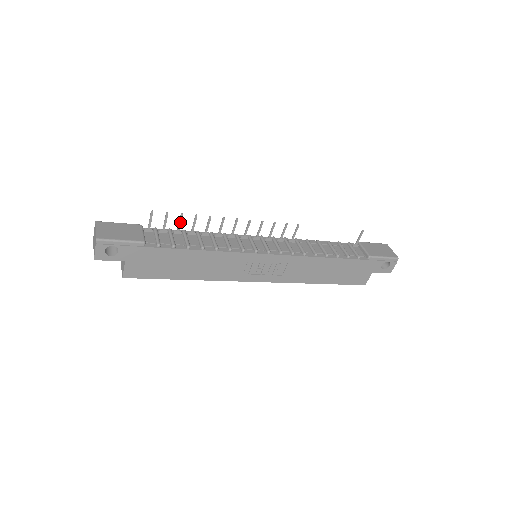
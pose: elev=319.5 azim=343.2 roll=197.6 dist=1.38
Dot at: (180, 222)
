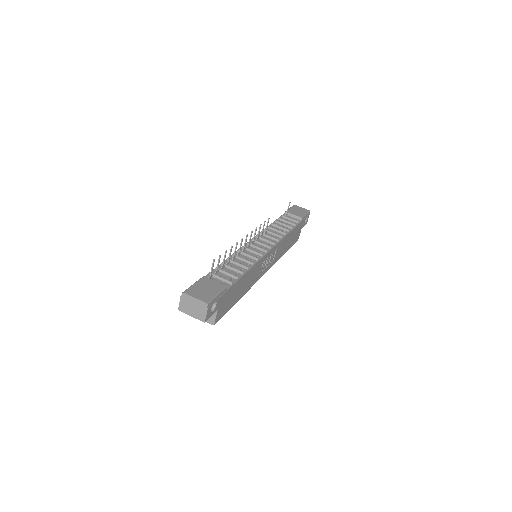
Dot at: occluded
